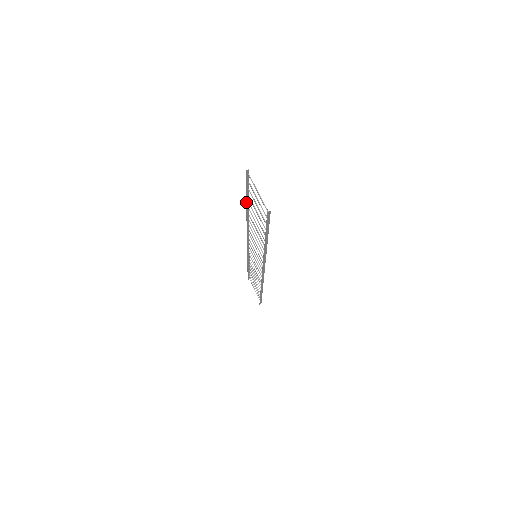
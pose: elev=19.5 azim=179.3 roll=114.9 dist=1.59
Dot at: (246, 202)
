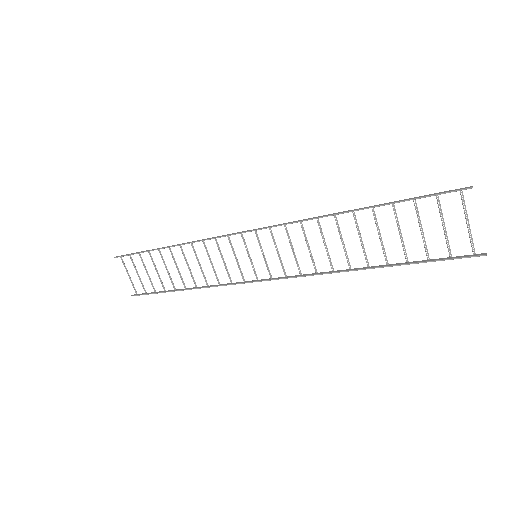
Dot at: (374, 207)
